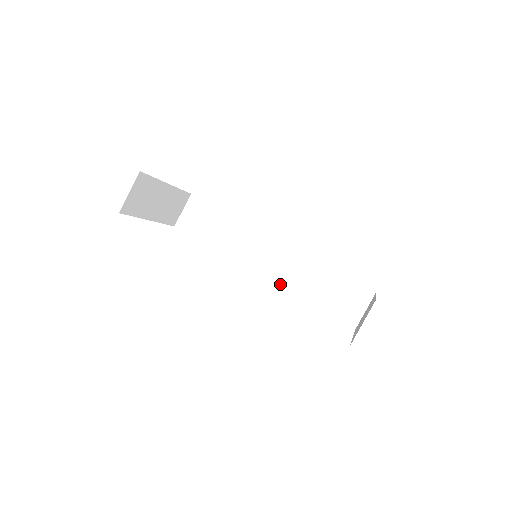
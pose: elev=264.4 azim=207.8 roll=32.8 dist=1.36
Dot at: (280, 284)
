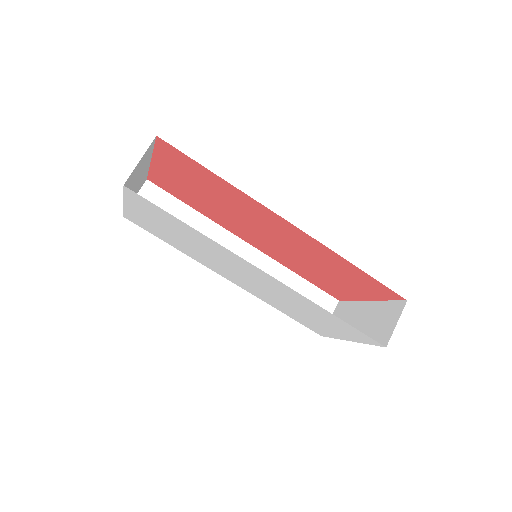
Dot at: occluded
